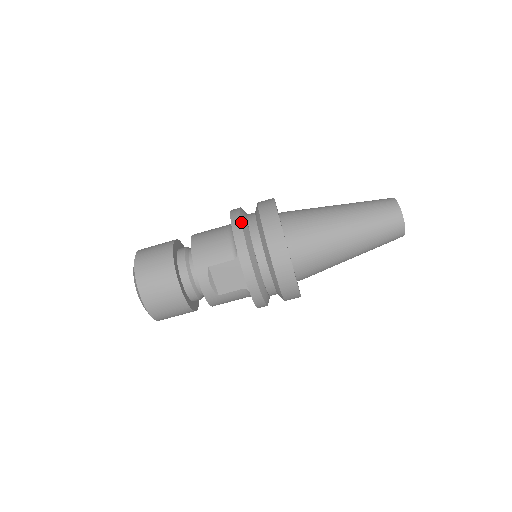
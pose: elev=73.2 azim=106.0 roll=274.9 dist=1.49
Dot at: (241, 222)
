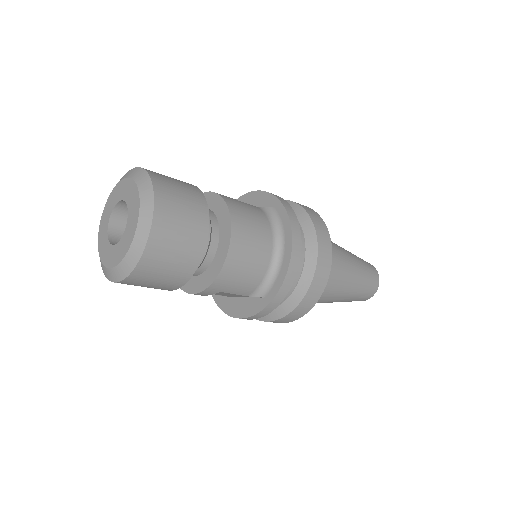
Dot at: occluded
